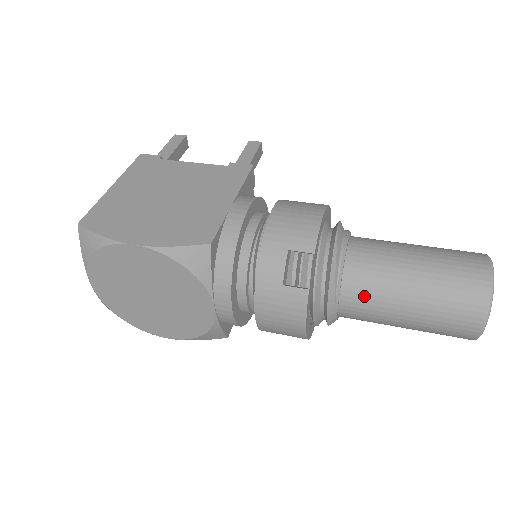
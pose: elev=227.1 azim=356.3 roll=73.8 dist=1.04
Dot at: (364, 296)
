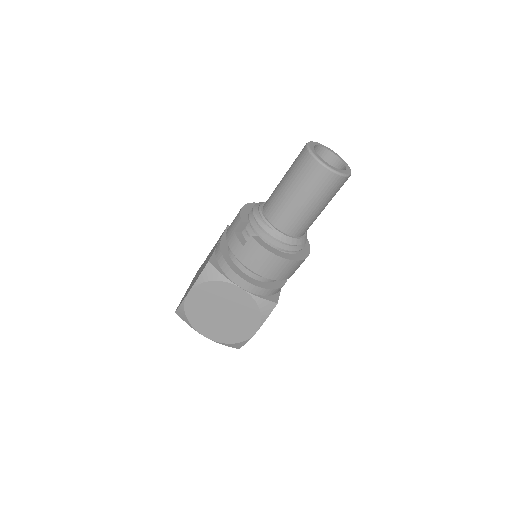
Dot at: (280, 214)
